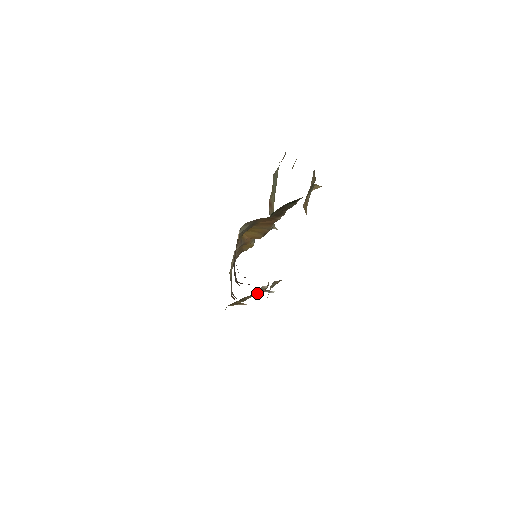
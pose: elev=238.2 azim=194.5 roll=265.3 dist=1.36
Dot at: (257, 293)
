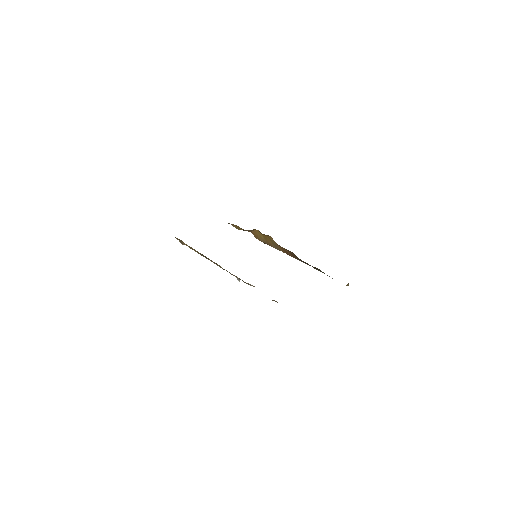
Dot at: occluded
